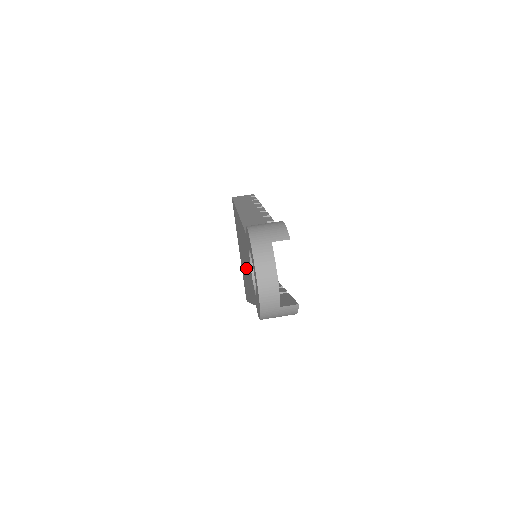
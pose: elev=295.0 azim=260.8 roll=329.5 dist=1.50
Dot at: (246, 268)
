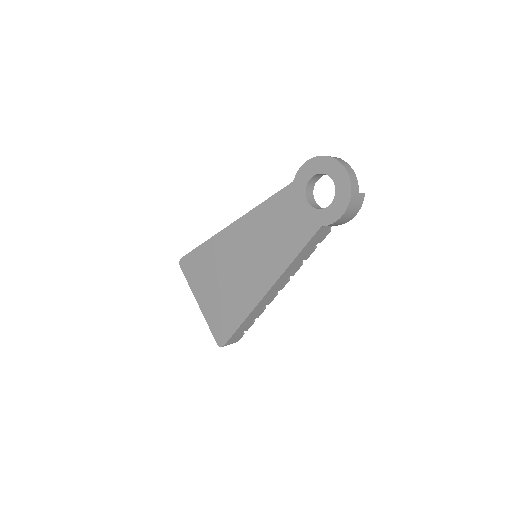
Dot at: (264, 251)
